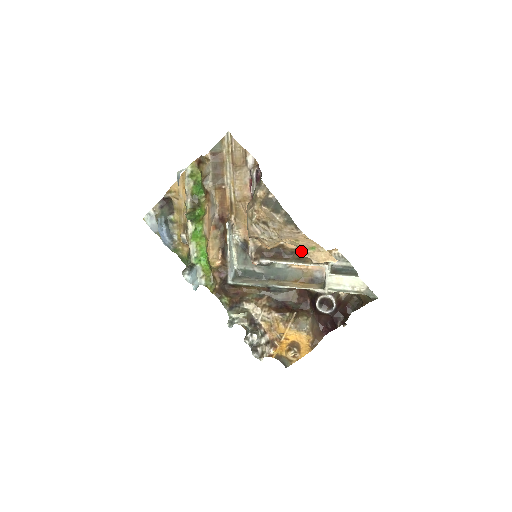
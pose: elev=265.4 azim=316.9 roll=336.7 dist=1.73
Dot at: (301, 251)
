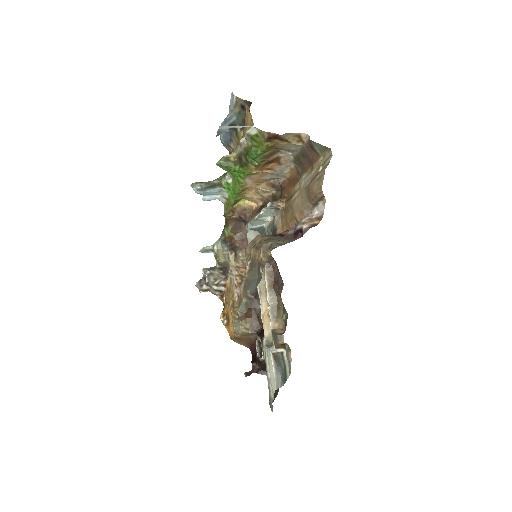
Dot at: occluded
